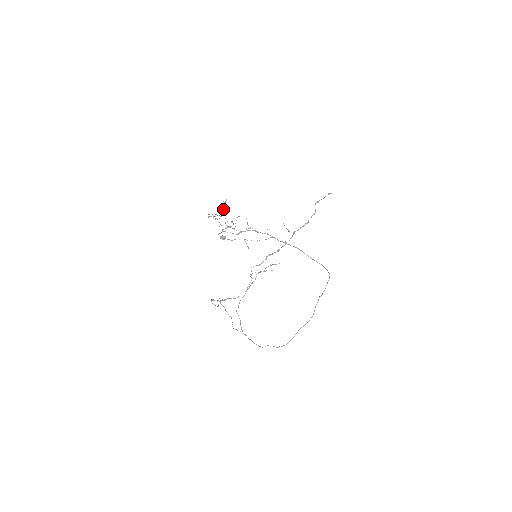
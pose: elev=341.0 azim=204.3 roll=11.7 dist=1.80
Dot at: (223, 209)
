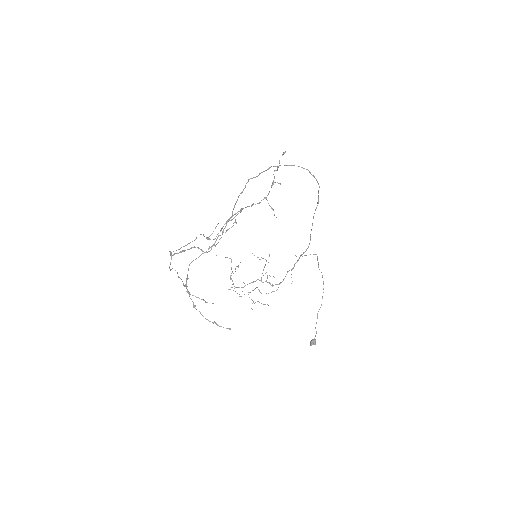
Dot at: (235, 271)
